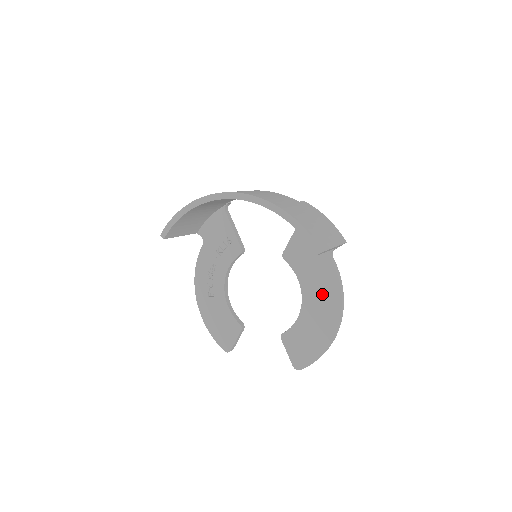
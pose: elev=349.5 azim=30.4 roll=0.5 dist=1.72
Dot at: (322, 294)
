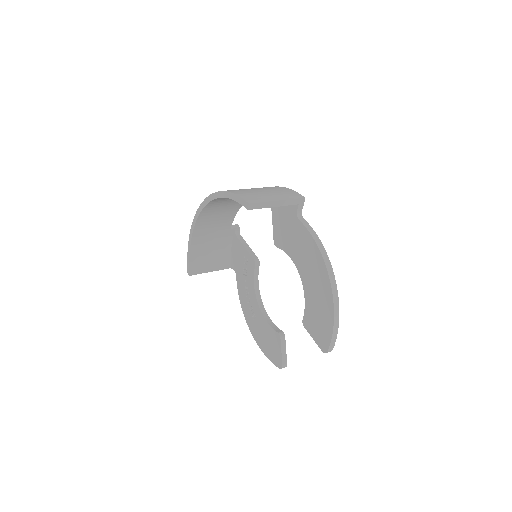
Dot at: (308, 258)
